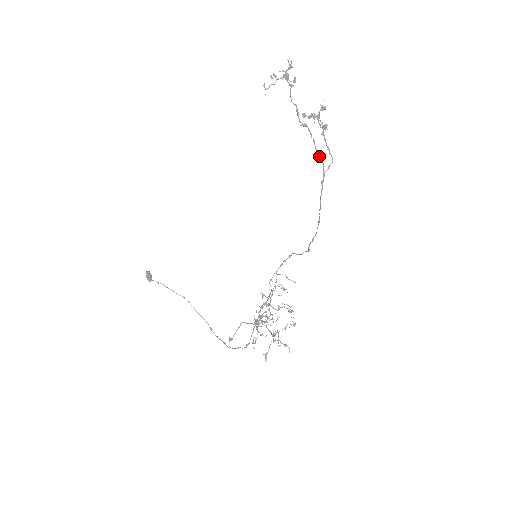
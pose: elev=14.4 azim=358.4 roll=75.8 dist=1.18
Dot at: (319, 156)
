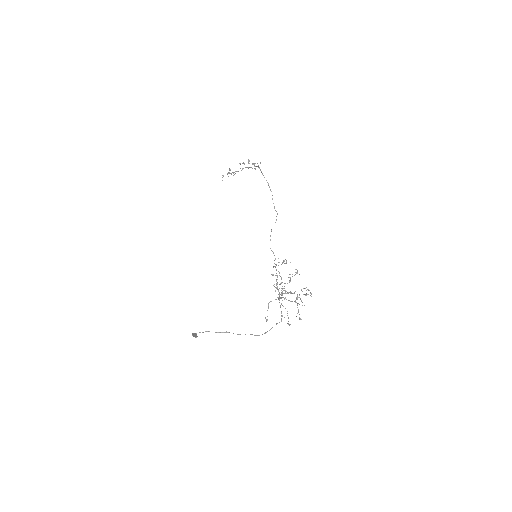
Dot at: occluded
